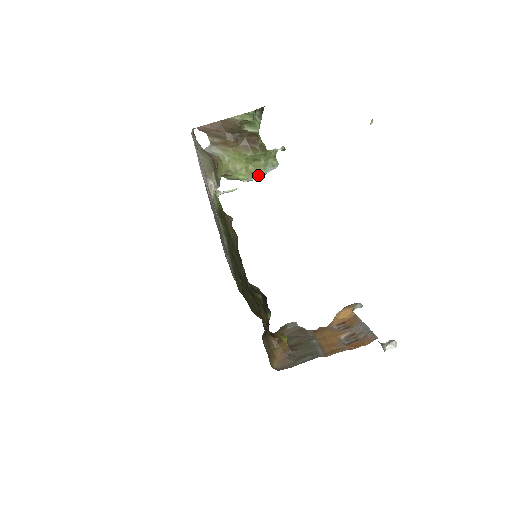
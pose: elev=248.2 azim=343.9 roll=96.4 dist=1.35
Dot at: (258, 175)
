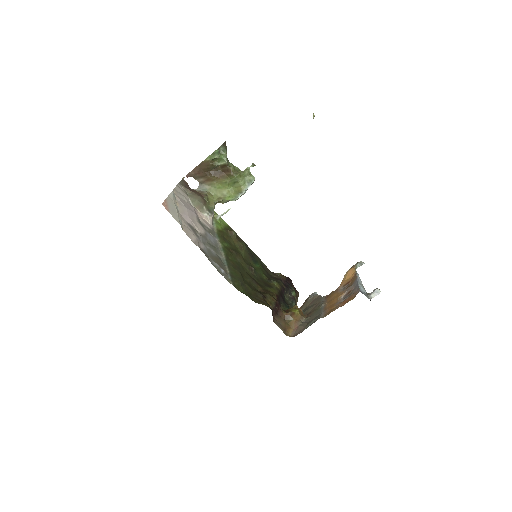
Dot at: (241, 193)
